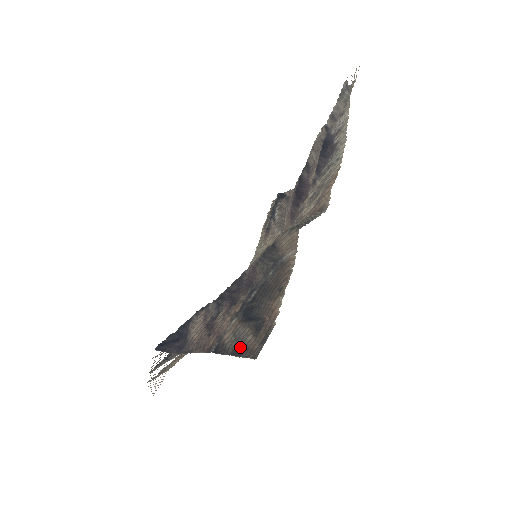
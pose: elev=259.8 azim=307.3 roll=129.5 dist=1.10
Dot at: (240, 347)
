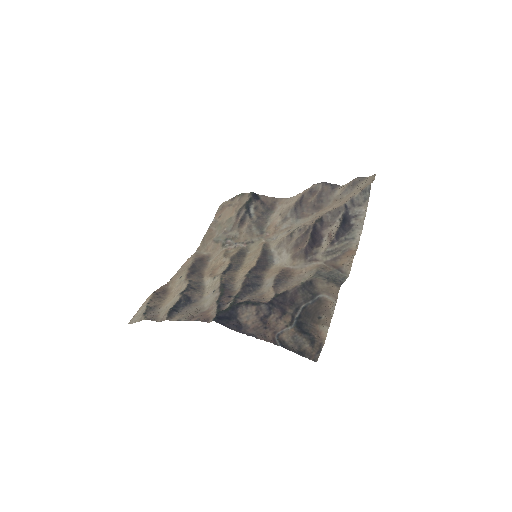
Dot at: (301, 350)
